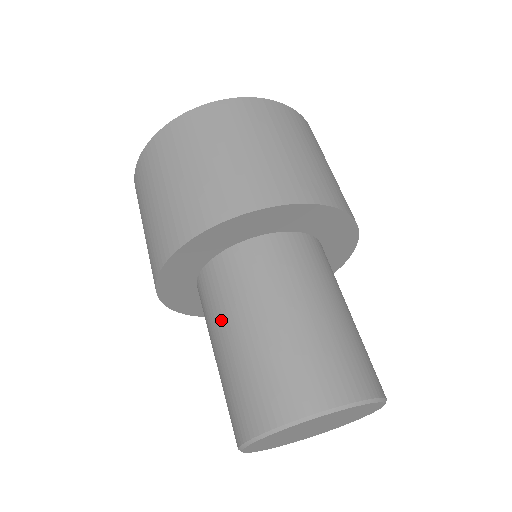
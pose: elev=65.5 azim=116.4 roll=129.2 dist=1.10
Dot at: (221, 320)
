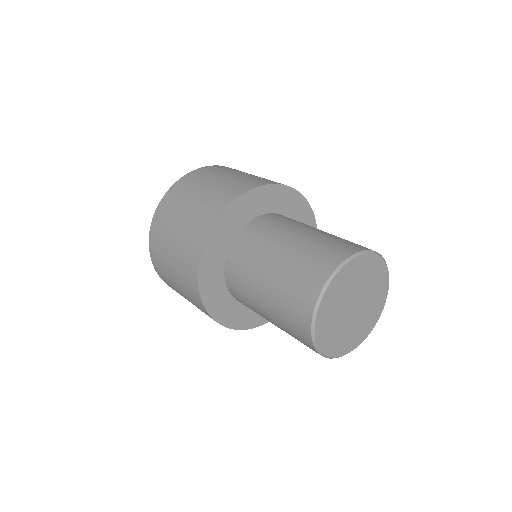
Dot at: (252, 293)
